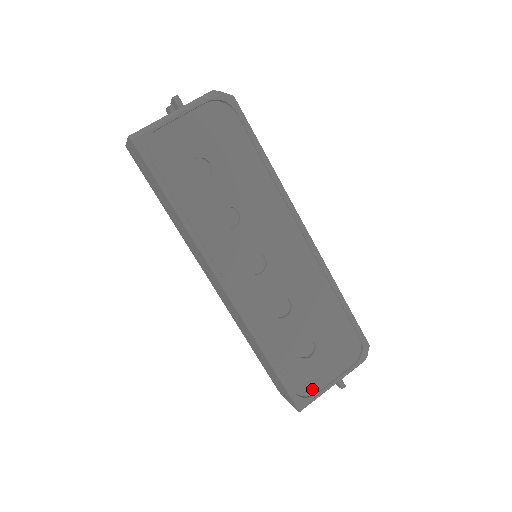
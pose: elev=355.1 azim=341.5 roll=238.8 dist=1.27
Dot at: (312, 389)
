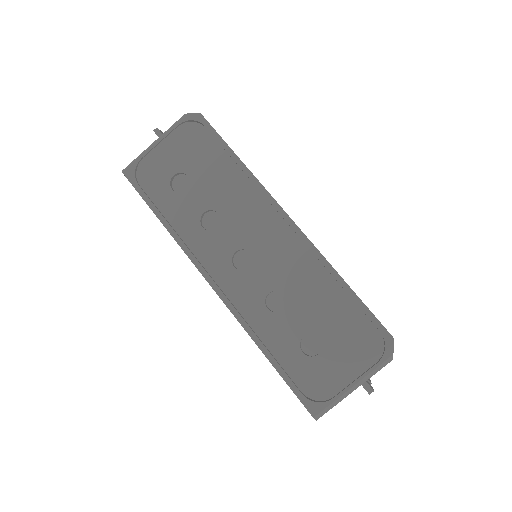
Dot at: (326, 392)
